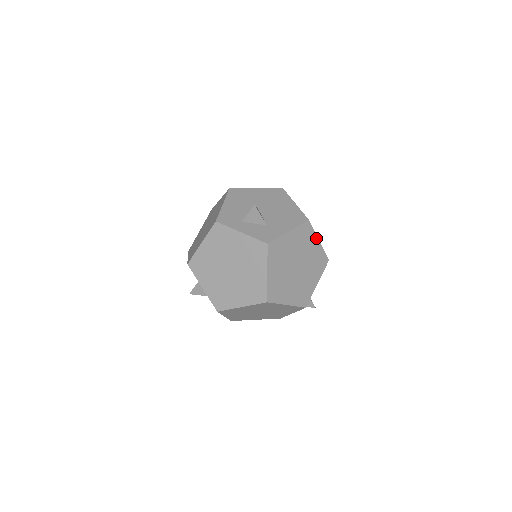
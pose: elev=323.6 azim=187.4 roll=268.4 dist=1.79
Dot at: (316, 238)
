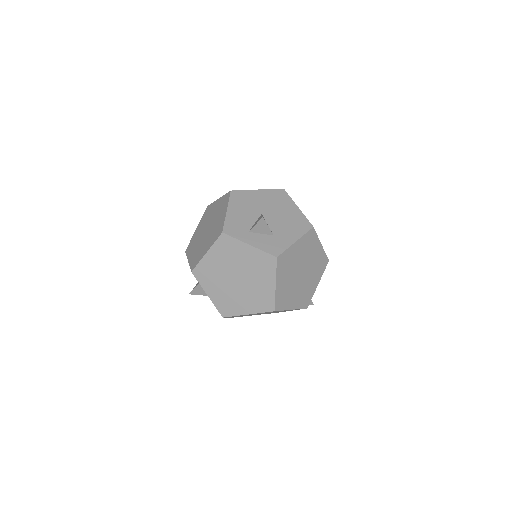
Dot at: (319, 243)
